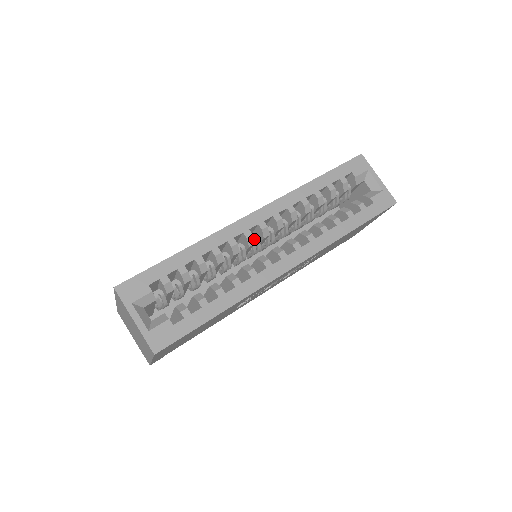
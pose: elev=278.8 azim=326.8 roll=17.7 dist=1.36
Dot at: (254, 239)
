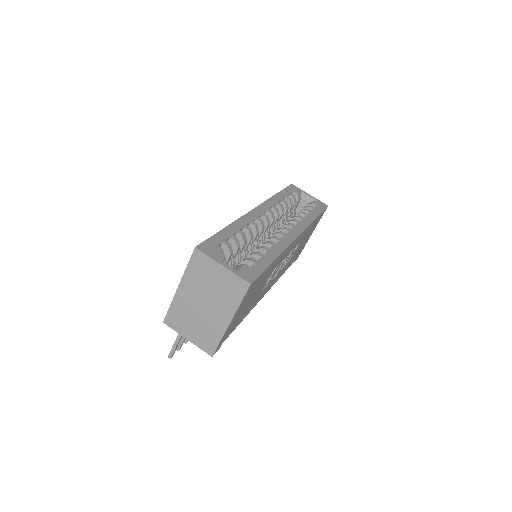
Dot at: occluded
